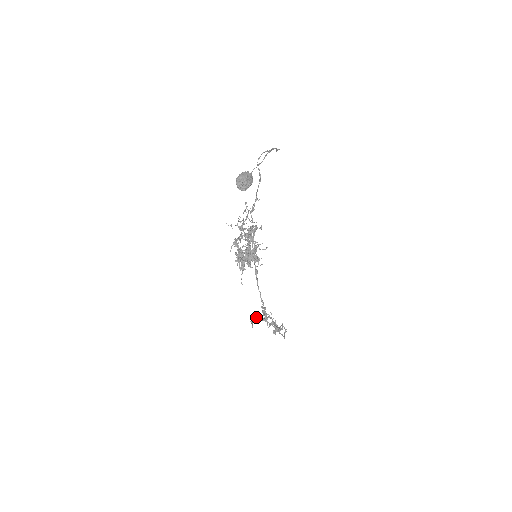
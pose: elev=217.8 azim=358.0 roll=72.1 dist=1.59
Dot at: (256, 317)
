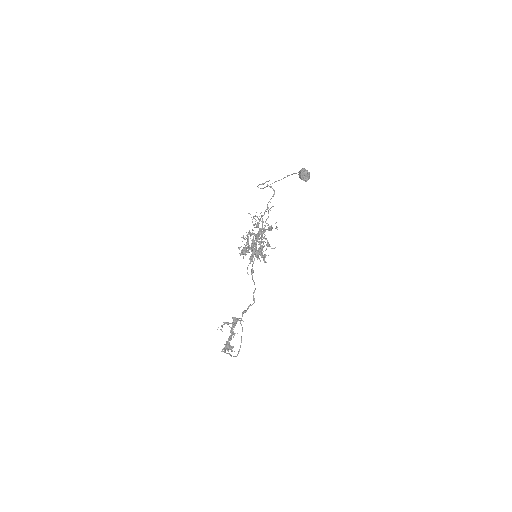
Dot at: (228, 322)
